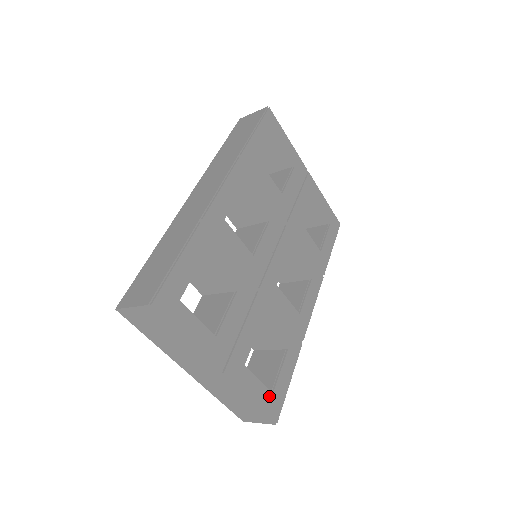
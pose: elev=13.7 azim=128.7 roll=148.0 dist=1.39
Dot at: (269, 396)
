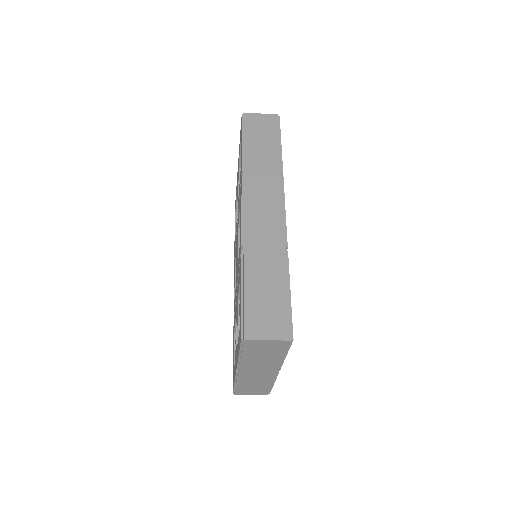
Dot at: occluded
